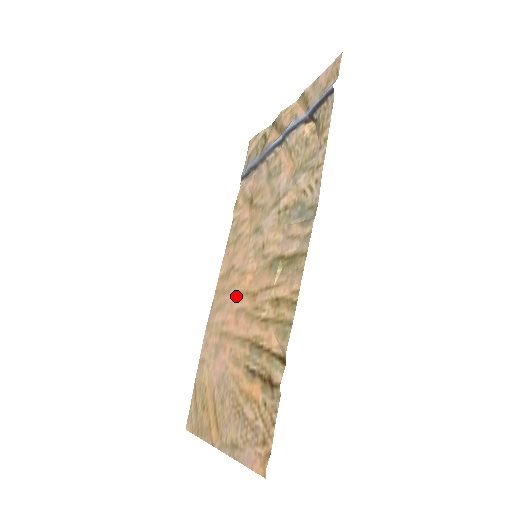
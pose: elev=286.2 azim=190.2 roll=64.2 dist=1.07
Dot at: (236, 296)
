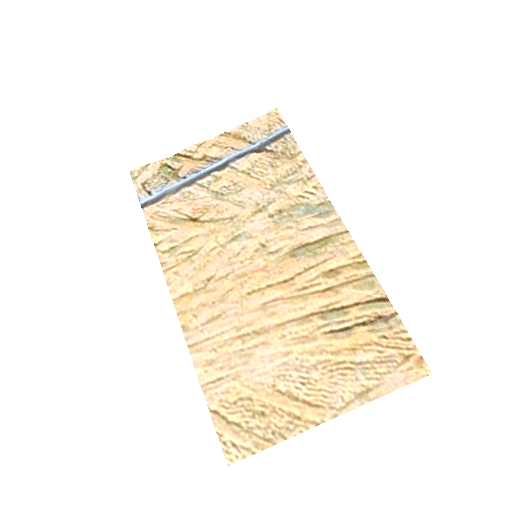
Dot at: (247, 296)
